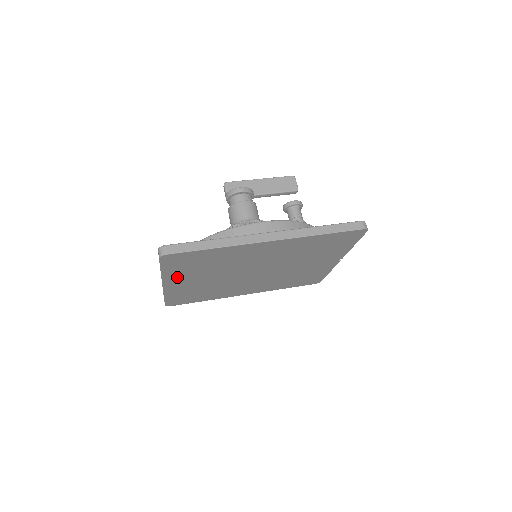
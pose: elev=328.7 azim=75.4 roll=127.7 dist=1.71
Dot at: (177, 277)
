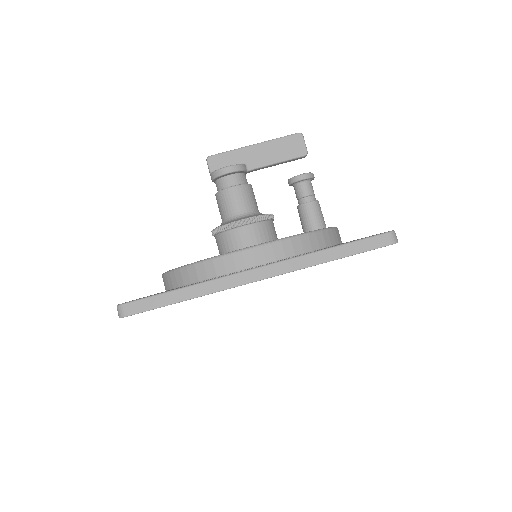
Dot at: occluded
